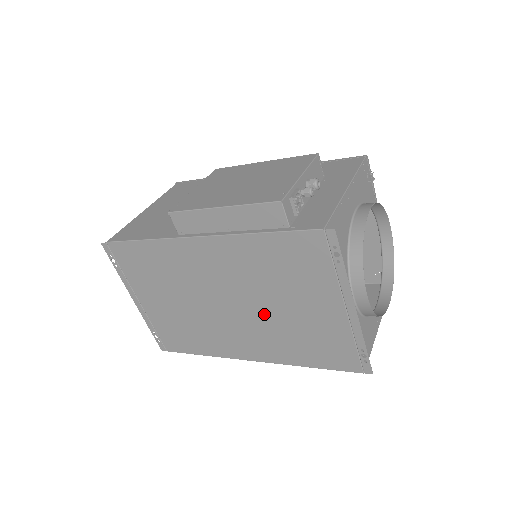
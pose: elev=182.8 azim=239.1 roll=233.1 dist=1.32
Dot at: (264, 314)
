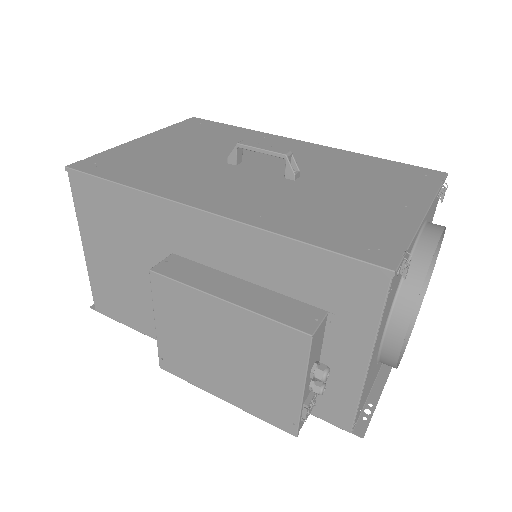
Dot at: occluded
